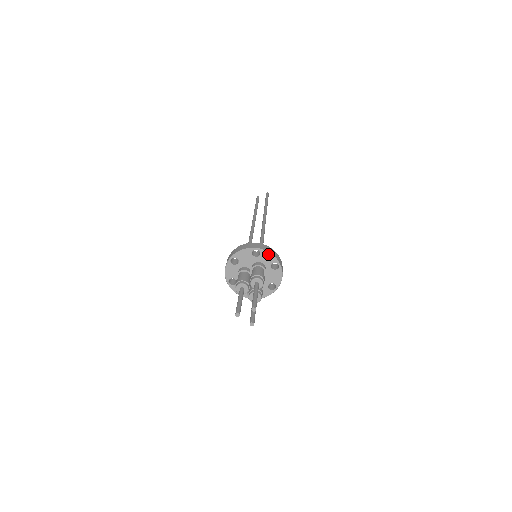
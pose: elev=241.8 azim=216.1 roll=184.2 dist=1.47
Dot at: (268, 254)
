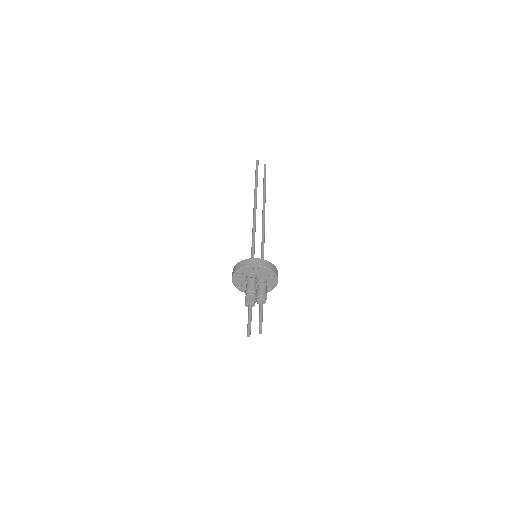
Dot at: (276, 281)
